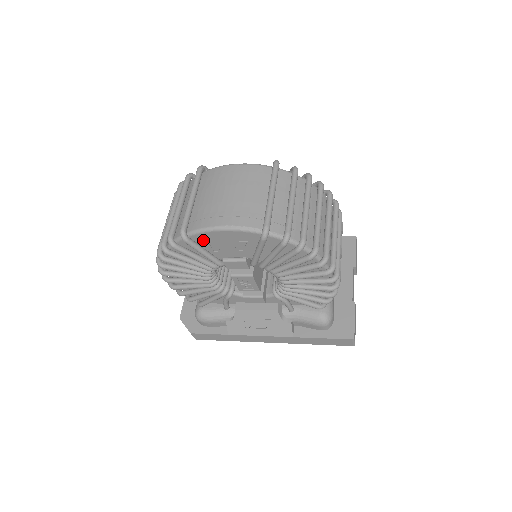
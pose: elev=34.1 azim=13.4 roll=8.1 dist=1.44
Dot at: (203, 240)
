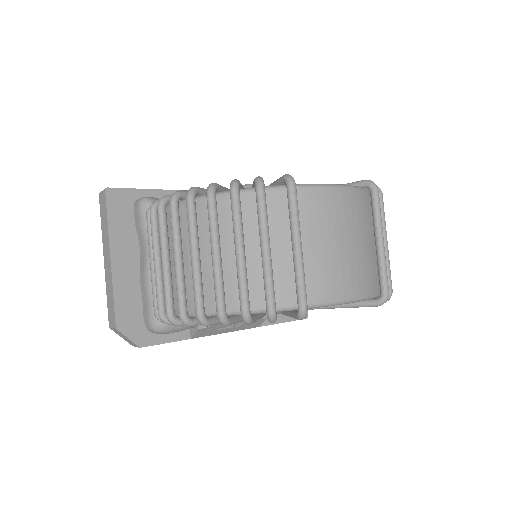
Dot at: occluded
